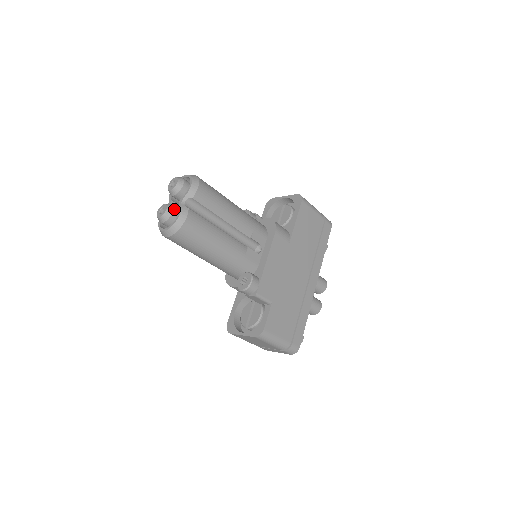
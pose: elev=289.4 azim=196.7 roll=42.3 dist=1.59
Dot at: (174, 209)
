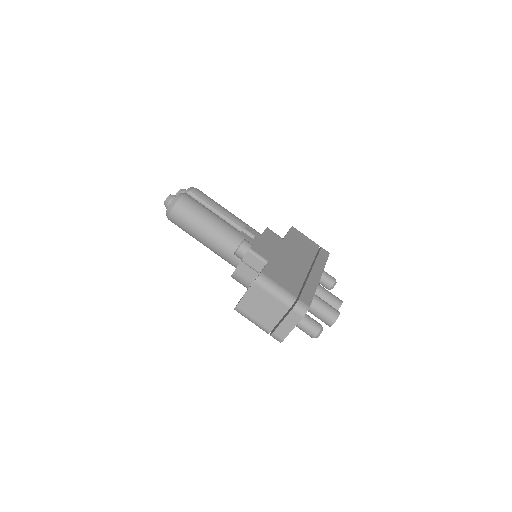
Dot at: occluded
